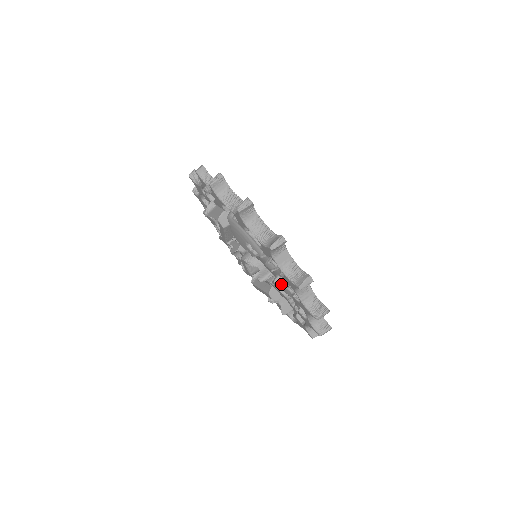
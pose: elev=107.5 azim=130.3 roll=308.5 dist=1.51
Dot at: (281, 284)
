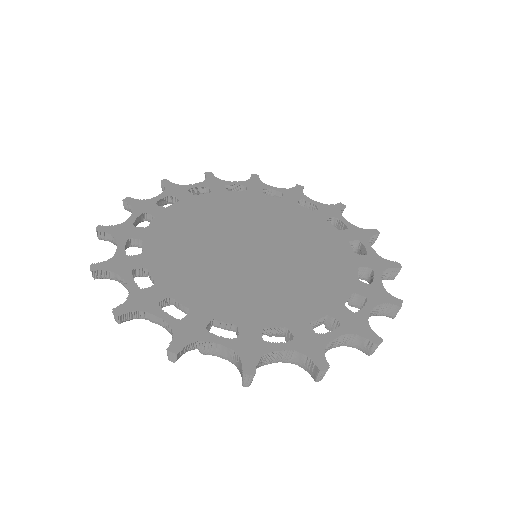
Dot at: occluded
